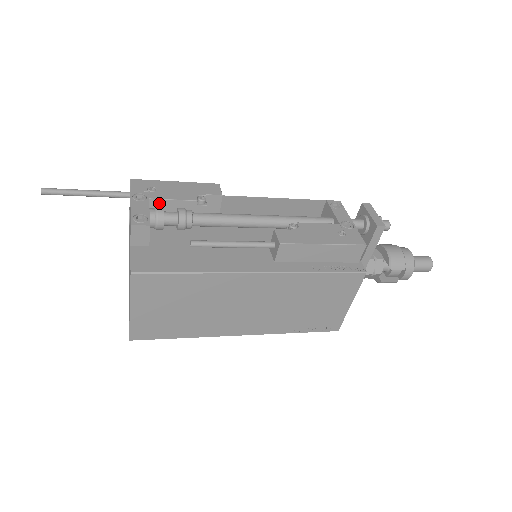
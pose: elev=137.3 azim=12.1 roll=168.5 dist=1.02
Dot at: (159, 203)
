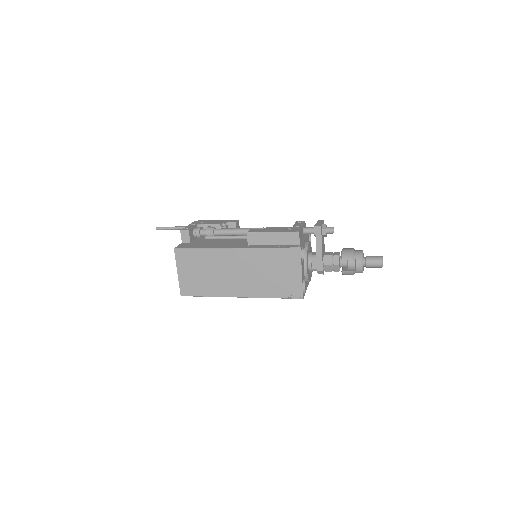
Dot at: (202, 227)
